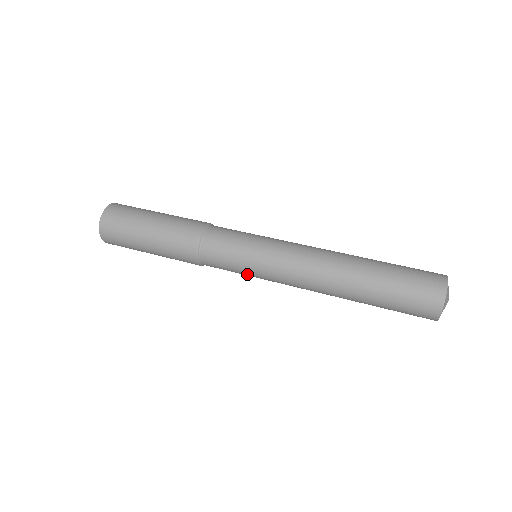
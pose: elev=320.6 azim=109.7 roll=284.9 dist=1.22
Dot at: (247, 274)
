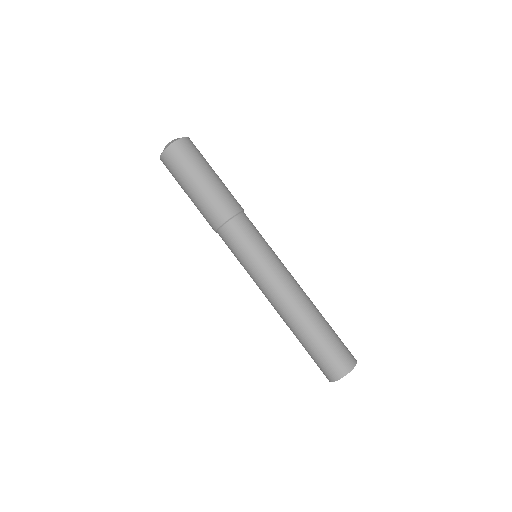
Dot at: (242, 263)
